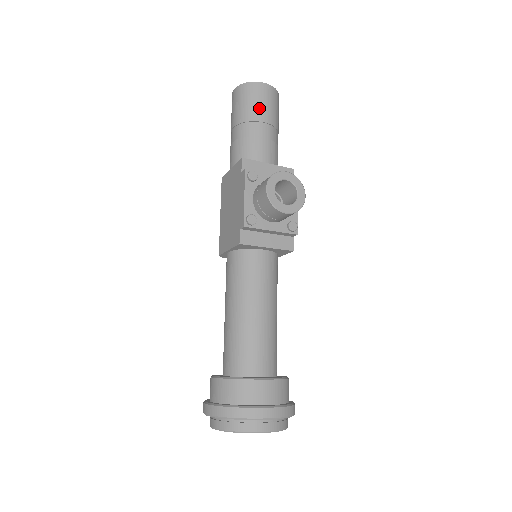
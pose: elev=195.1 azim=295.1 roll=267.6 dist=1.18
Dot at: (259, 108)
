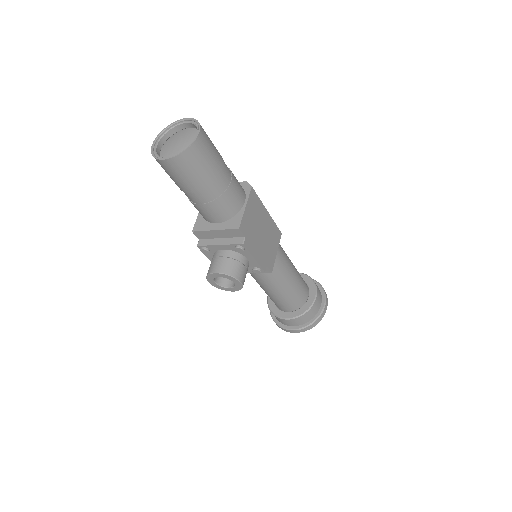
Dot at: (178, 182)
